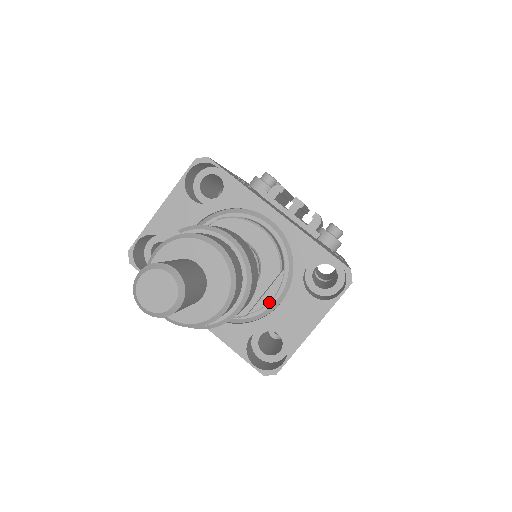
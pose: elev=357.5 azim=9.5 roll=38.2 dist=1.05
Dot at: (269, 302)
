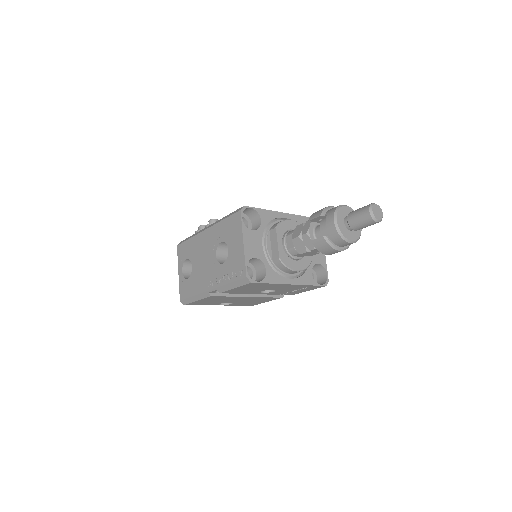
Dot at: occluded
